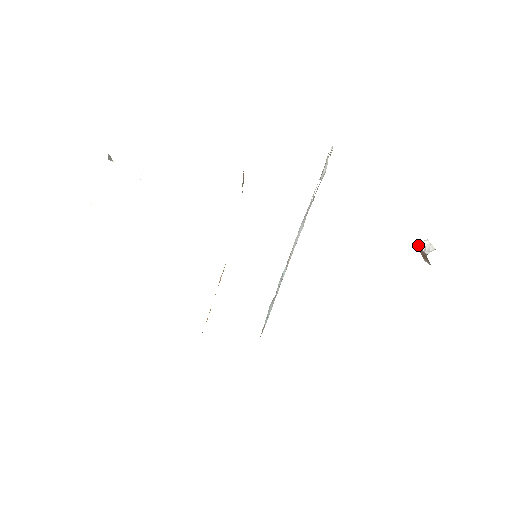
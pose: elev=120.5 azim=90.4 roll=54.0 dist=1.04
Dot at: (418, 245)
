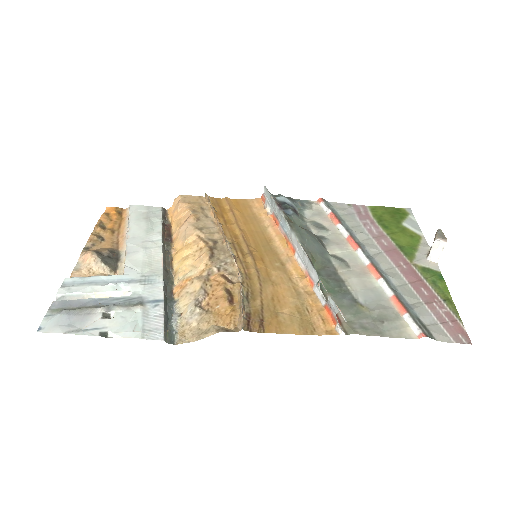
Dot at: (435, 238)
